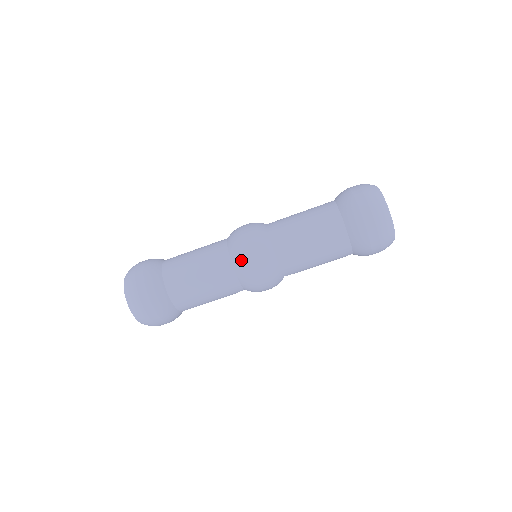
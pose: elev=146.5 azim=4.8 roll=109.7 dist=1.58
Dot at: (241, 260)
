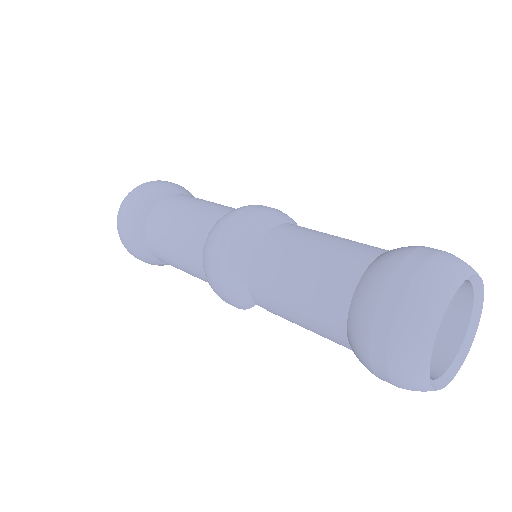
Dot at: (213, 236)
